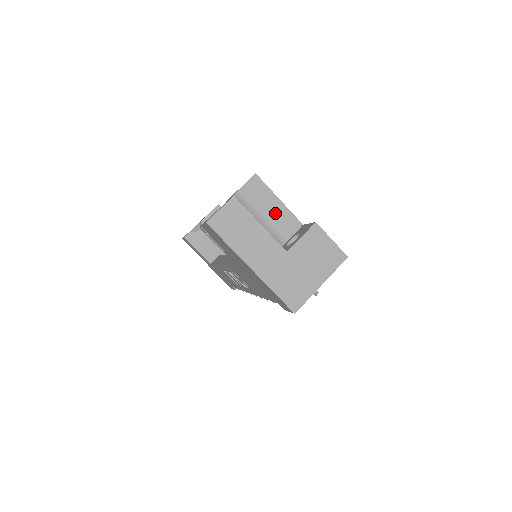
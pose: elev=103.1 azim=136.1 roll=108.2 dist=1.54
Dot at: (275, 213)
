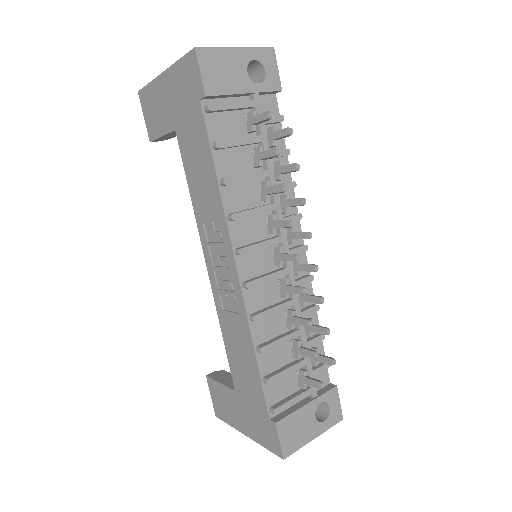
Dot at: occluded
